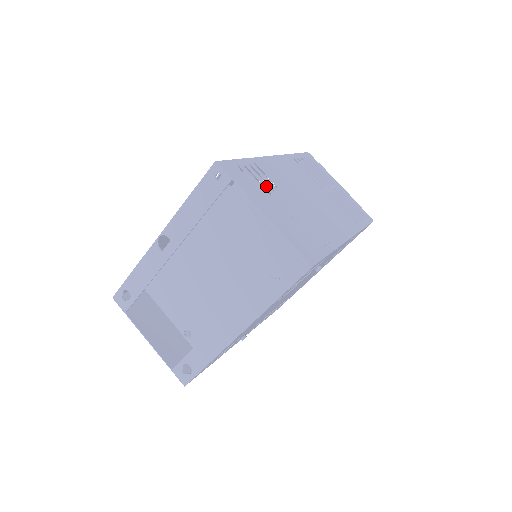
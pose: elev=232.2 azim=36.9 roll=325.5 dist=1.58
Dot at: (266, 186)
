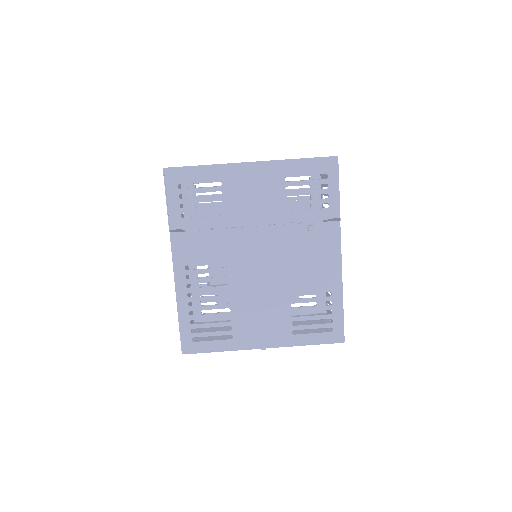
Dot at: occluded
